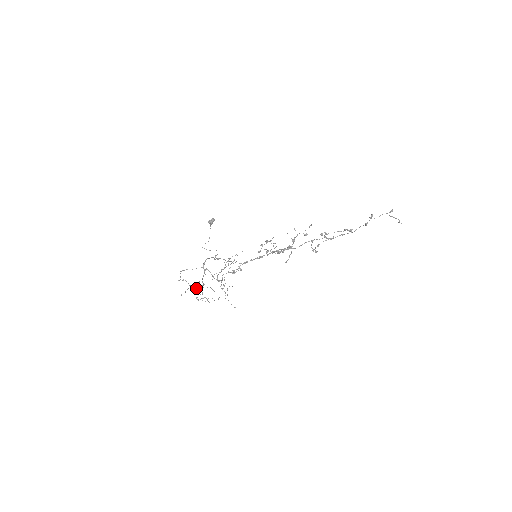
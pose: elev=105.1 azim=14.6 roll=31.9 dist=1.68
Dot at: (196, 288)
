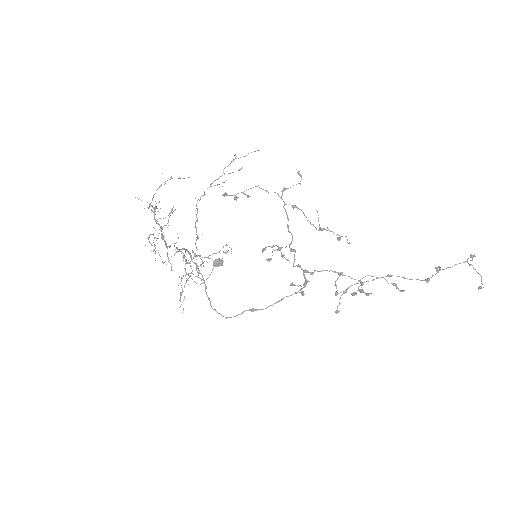
Dot at: (159, 224)
